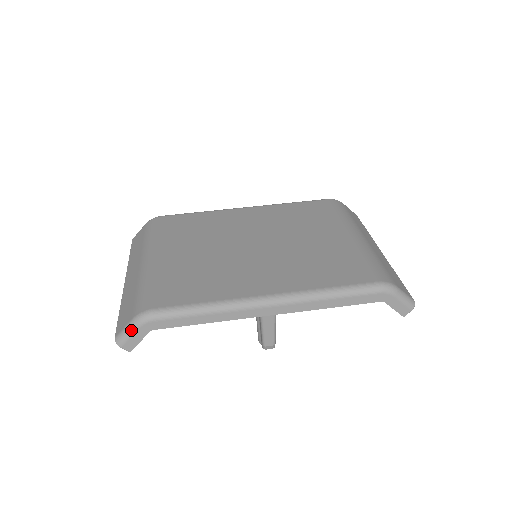
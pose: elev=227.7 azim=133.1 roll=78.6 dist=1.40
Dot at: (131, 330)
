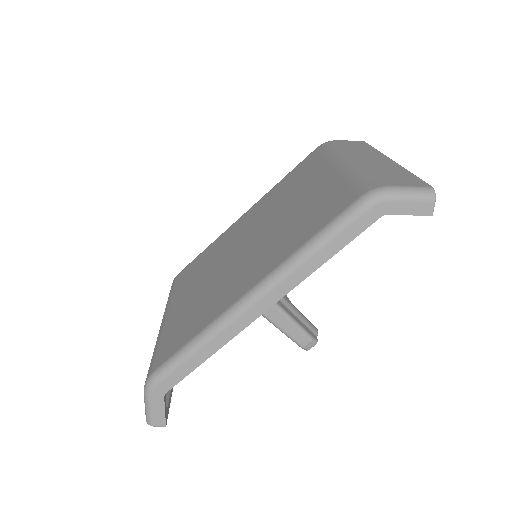
Dot at: (148, 404)
